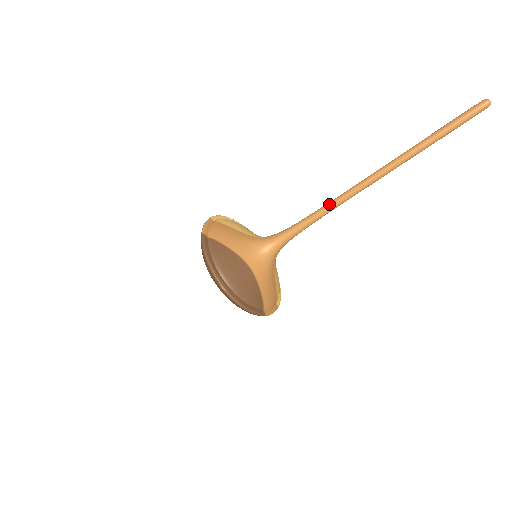
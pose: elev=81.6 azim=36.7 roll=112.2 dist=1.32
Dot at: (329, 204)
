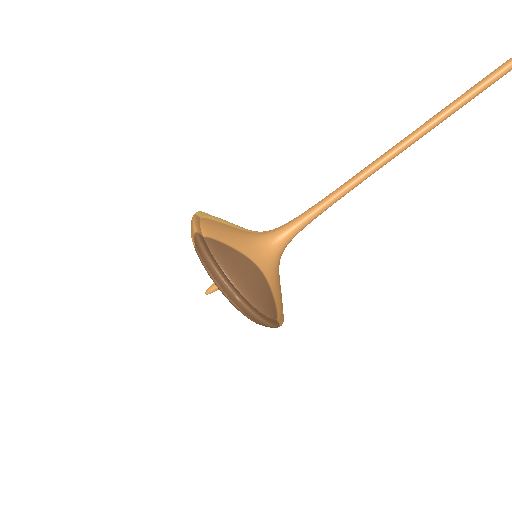
Dot at: (347, 184)
